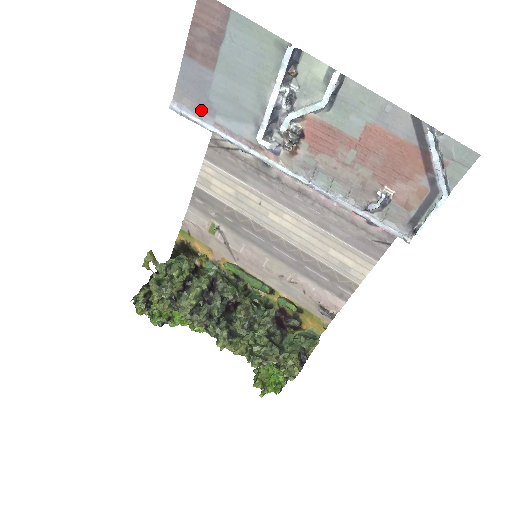
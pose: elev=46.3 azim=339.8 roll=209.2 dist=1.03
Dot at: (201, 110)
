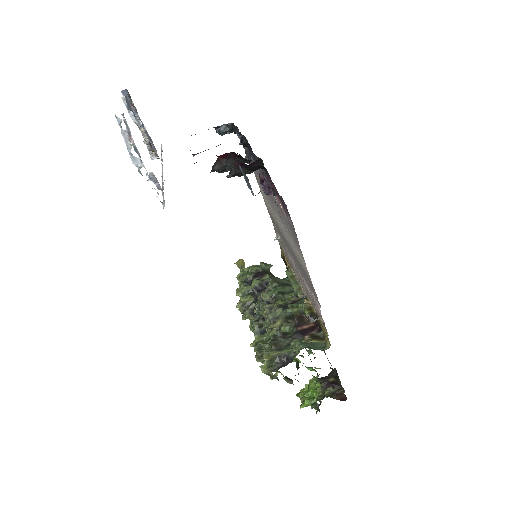
Dot at: occluded
